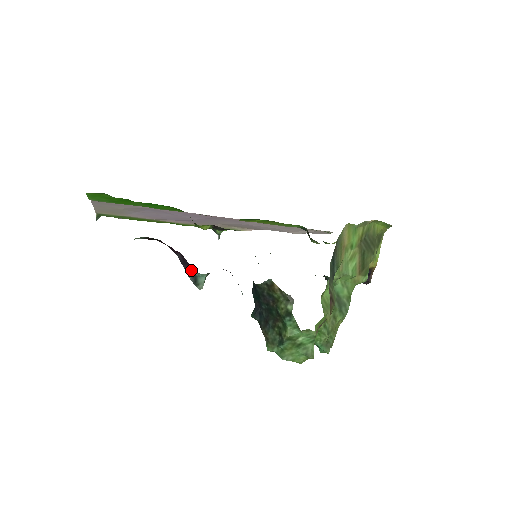
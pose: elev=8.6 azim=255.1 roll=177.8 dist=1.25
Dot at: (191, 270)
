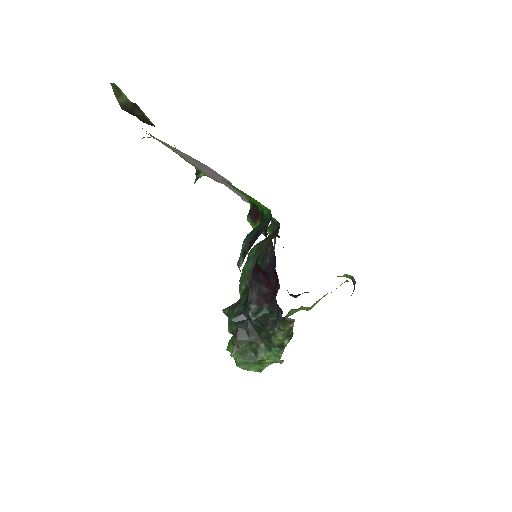
Dot at: (264, 305)
